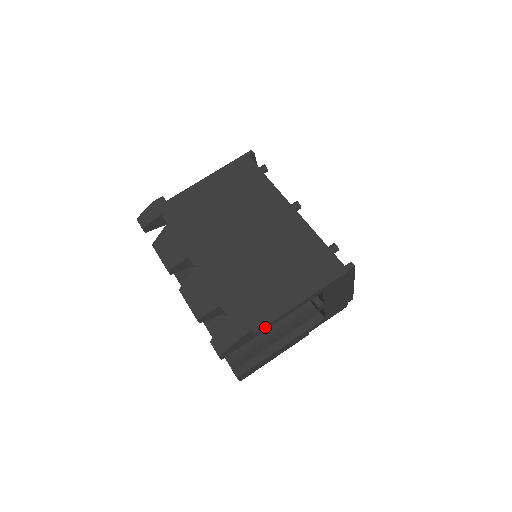
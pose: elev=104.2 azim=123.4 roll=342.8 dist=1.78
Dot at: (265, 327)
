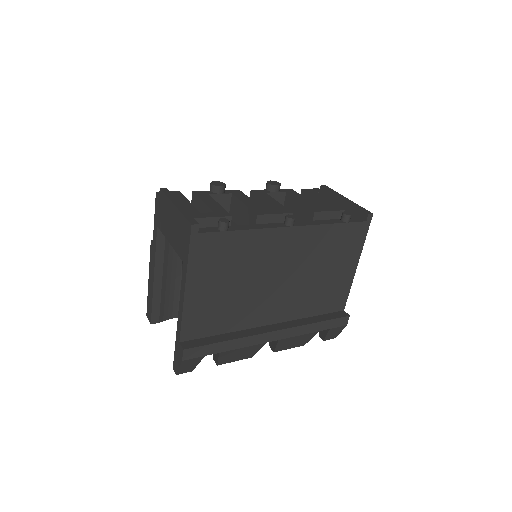
Dot at: (345, 301)
